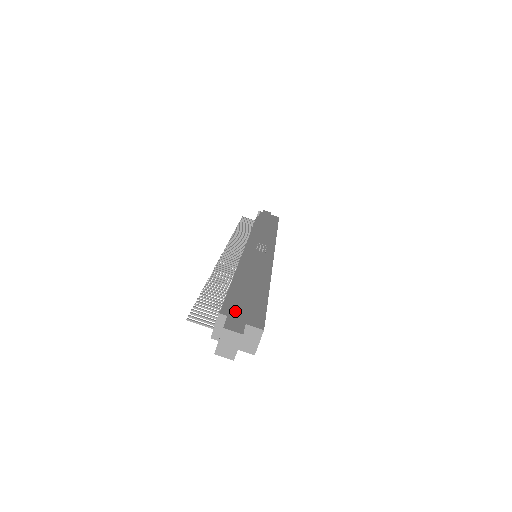
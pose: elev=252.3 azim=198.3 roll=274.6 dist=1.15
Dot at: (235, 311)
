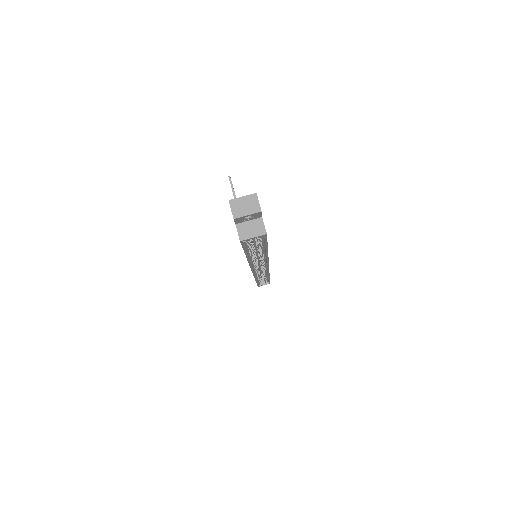
Dot at: occluded
